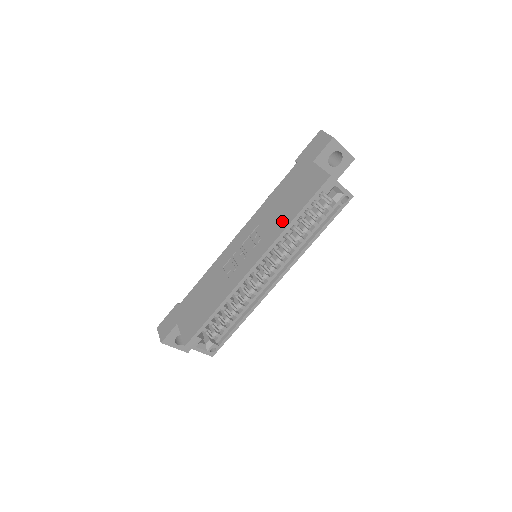
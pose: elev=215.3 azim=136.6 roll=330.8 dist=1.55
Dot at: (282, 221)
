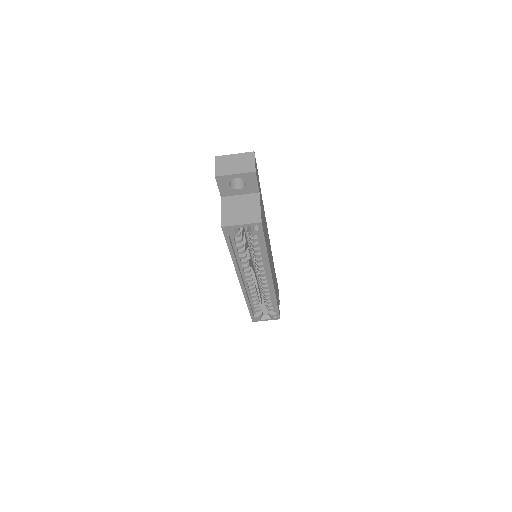
Dot at: occluded
